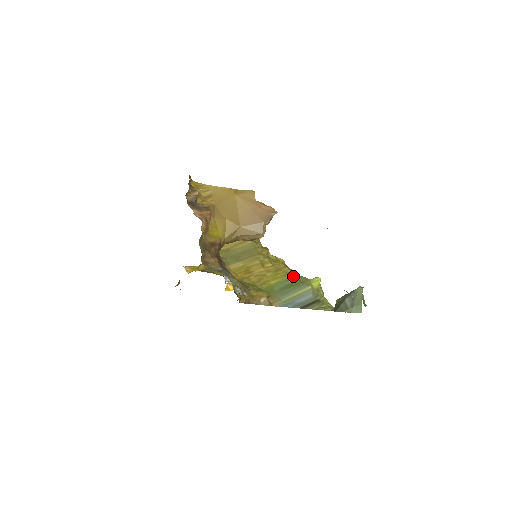
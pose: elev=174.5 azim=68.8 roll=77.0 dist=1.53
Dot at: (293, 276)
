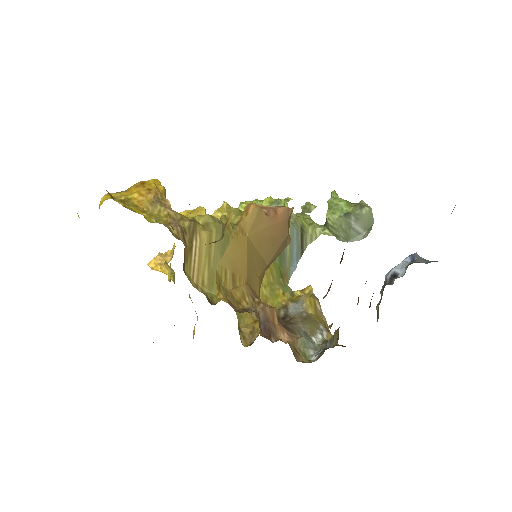
Dot at: occluded
